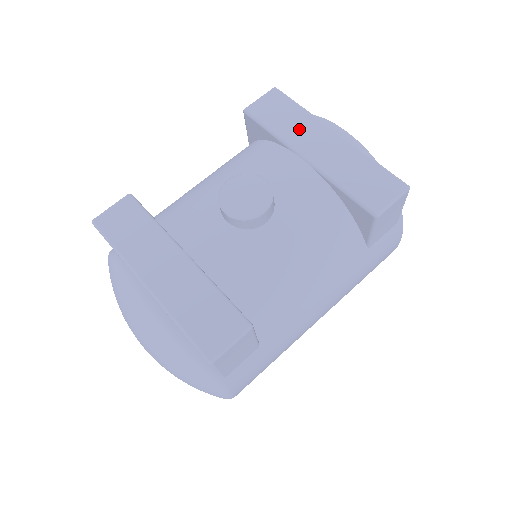
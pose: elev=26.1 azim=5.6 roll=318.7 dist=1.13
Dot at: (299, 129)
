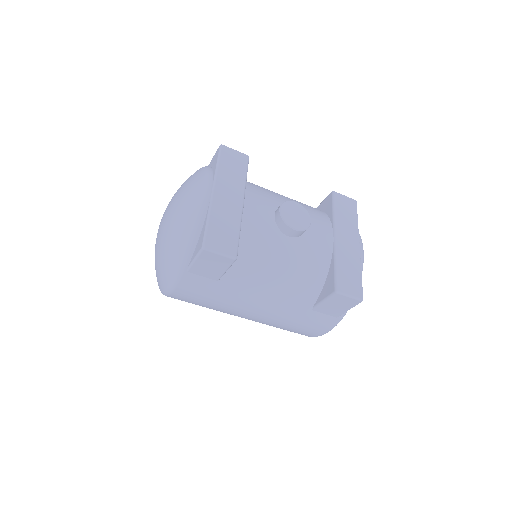
Dot at: (346, 225)
